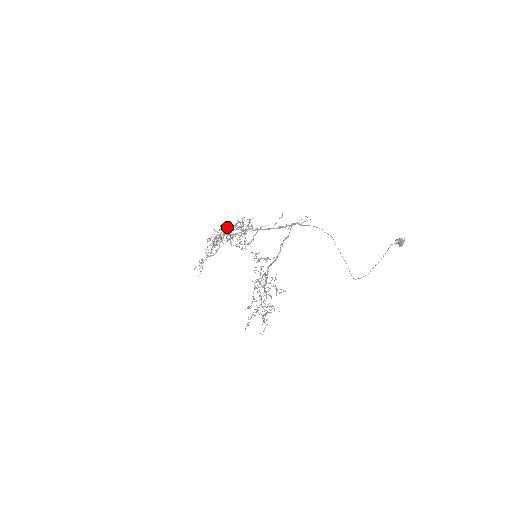
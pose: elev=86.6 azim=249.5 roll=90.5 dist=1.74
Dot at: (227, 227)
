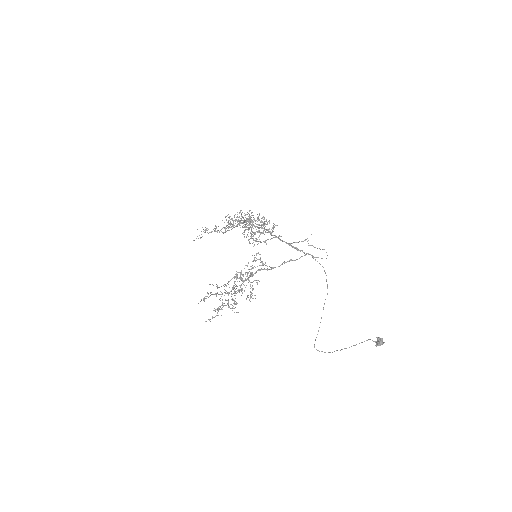
Dot at: occluded
